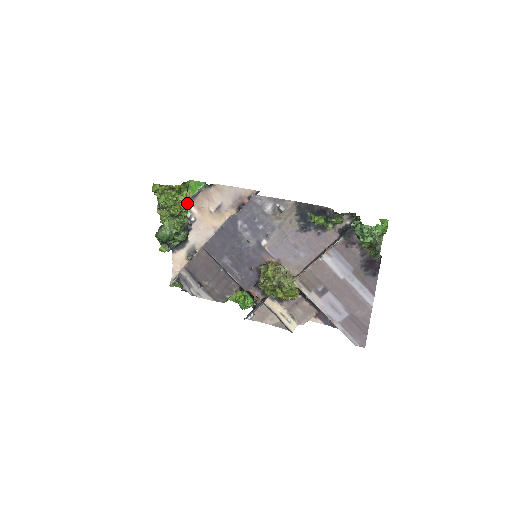
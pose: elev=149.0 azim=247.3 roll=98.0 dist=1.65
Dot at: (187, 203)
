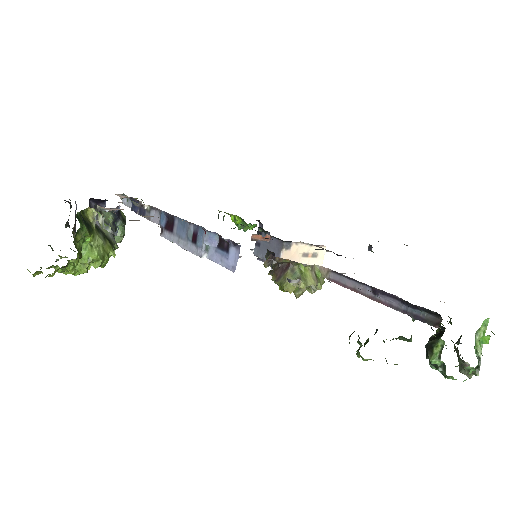
Dot at: (103, 243)
